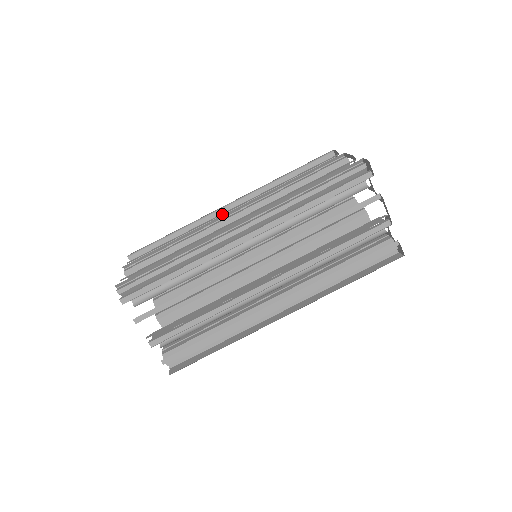
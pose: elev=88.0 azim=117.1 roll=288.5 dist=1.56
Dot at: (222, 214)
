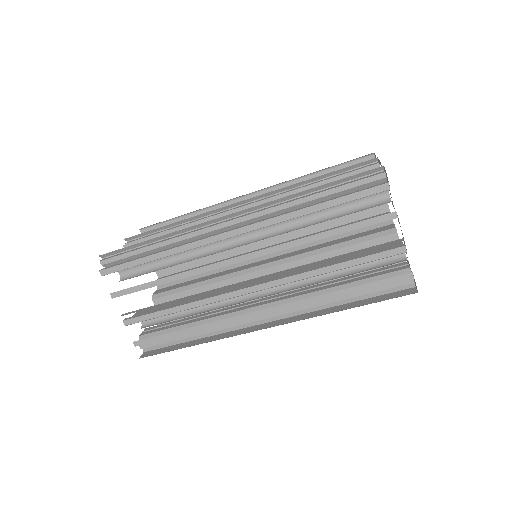
Dot at: (218, 239)
